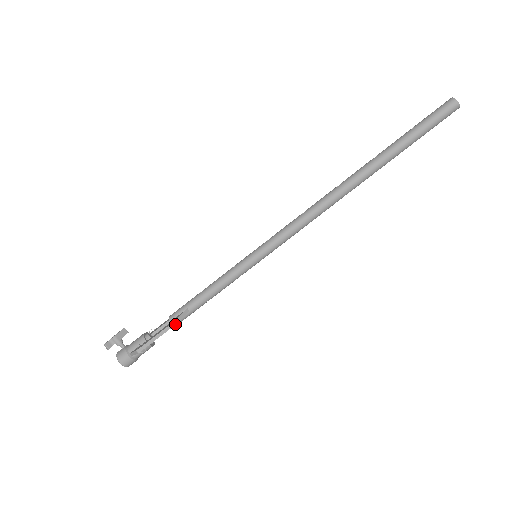
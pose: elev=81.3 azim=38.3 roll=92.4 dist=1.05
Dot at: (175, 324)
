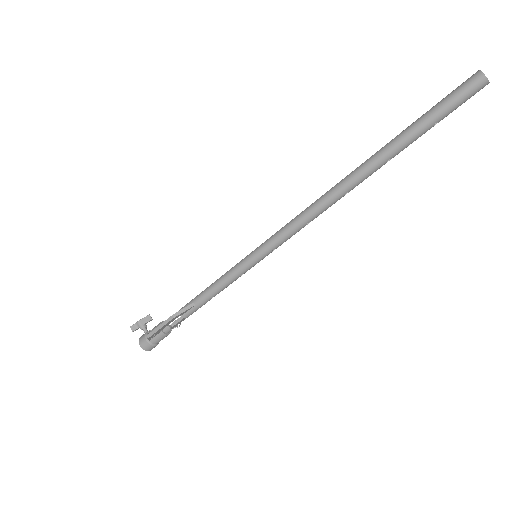
Dot at: (184, 316)
